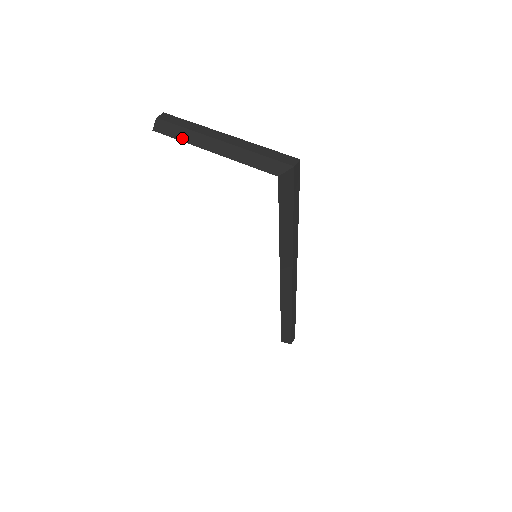
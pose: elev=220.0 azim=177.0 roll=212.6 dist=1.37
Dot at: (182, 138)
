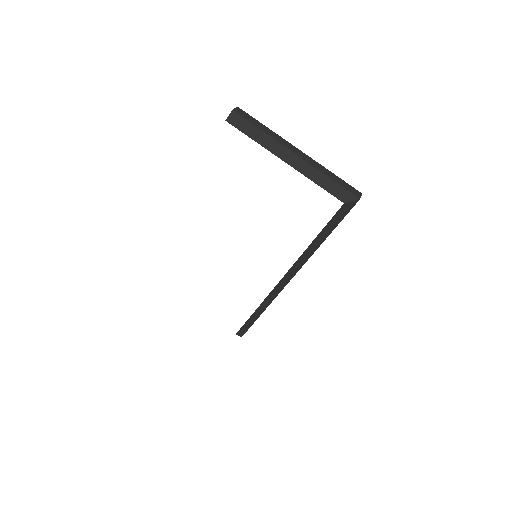
Dot at: (257, 139)
